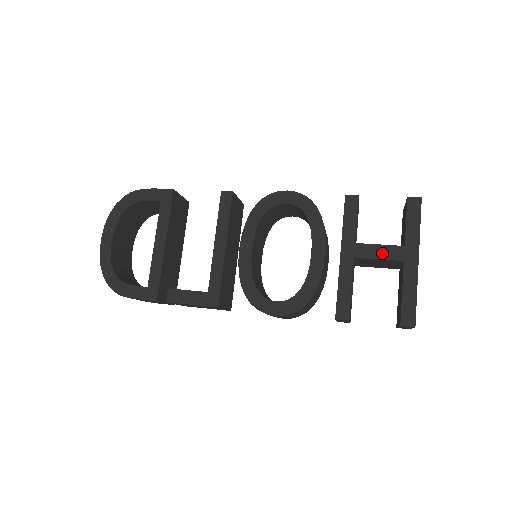
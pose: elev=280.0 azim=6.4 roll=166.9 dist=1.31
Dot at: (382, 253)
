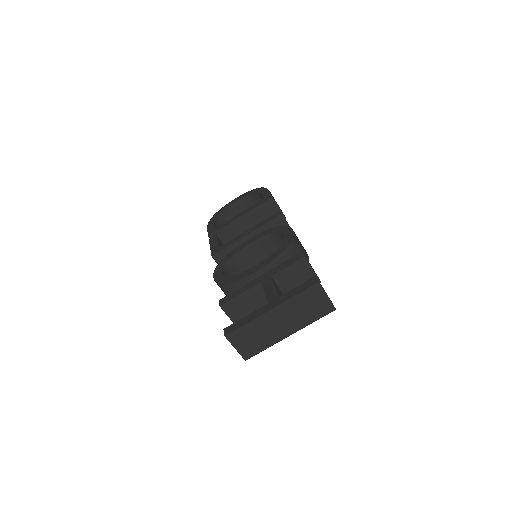
Dot at: (269, 291)
